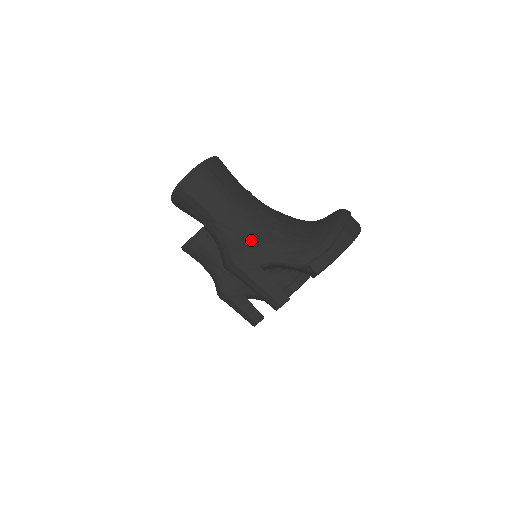
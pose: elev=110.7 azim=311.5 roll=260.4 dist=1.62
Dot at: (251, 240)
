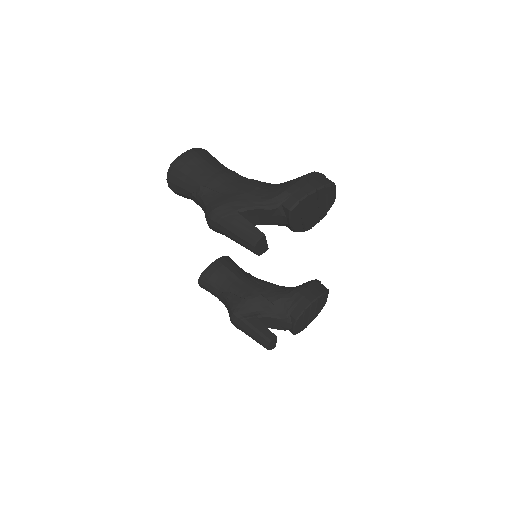
Dot at: (229, 194)
